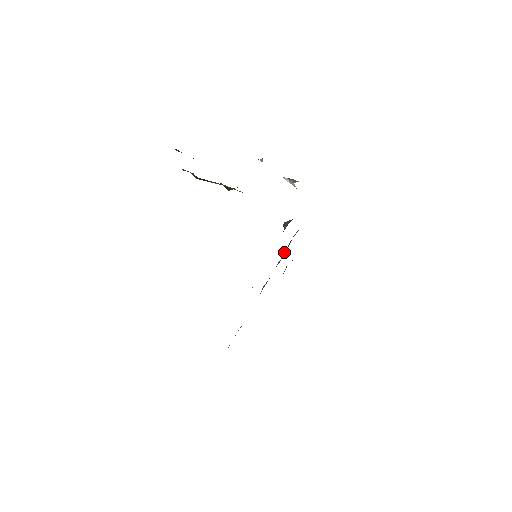
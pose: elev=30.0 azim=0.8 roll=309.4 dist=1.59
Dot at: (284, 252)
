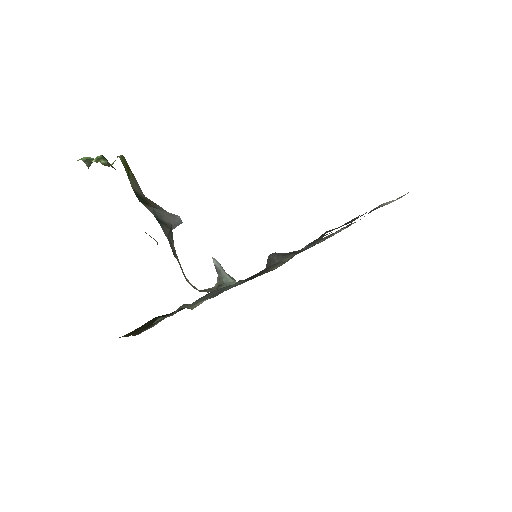
Dot at: occluded
